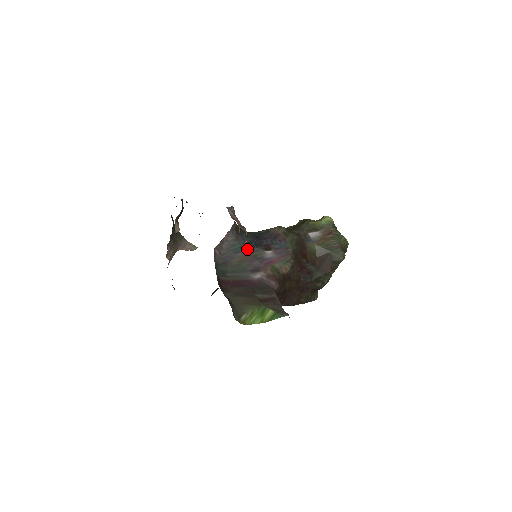
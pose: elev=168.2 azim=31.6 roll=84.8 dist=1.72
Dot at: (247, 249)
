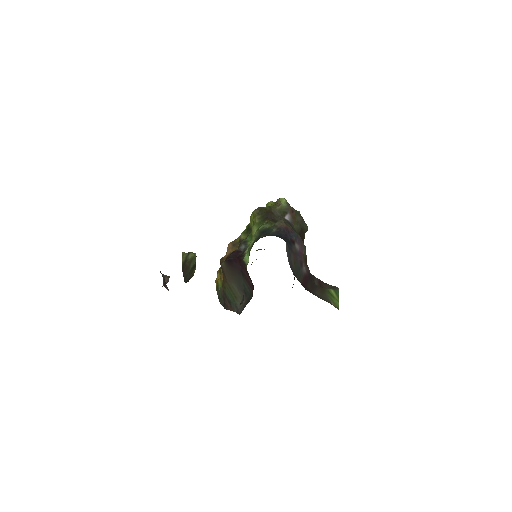
Dot at: (291, 250)
